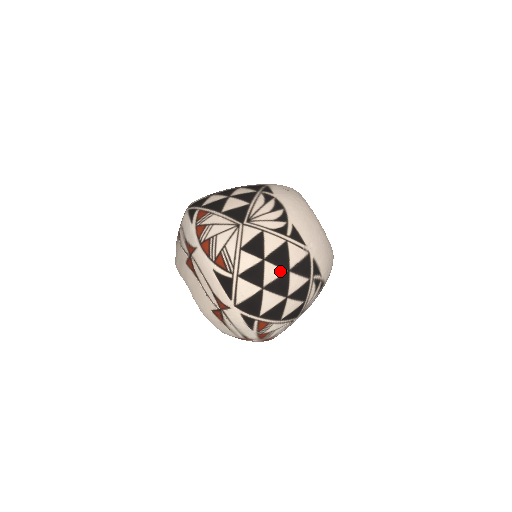
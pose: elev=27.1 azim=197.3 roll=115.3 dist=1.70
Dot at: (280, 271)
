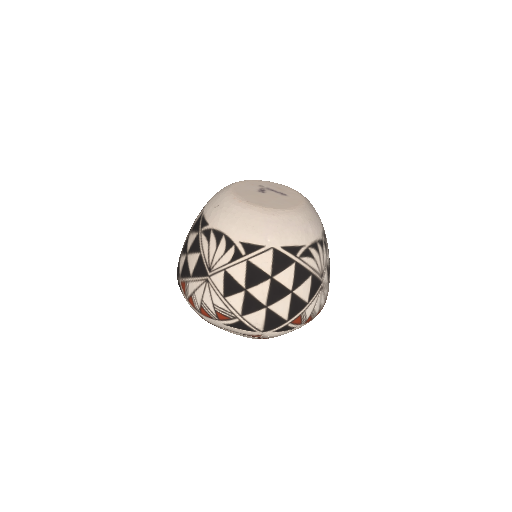
Dot at: (265, 285)
